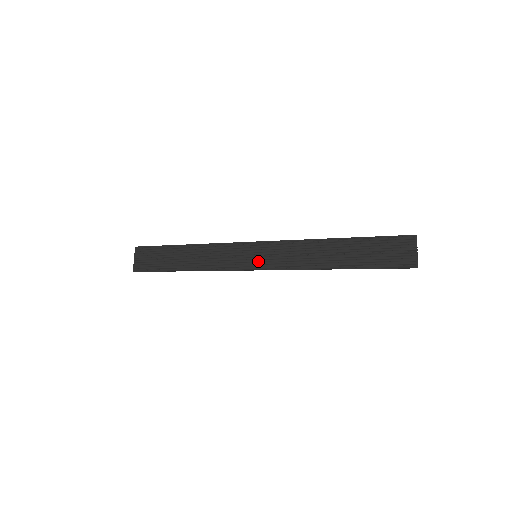
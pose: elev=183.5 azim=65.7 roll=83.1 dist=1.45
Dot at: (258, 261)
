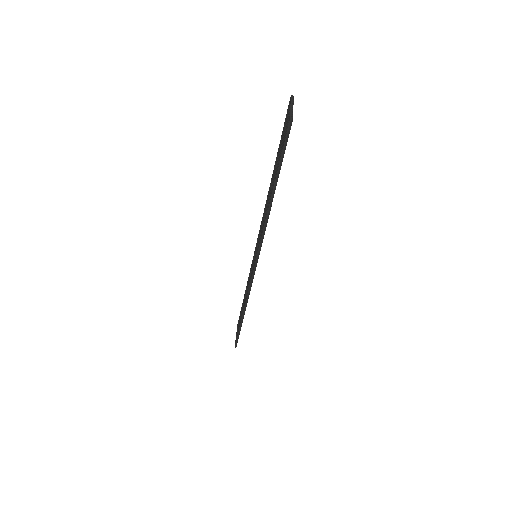
Dot at: (255, 258)
